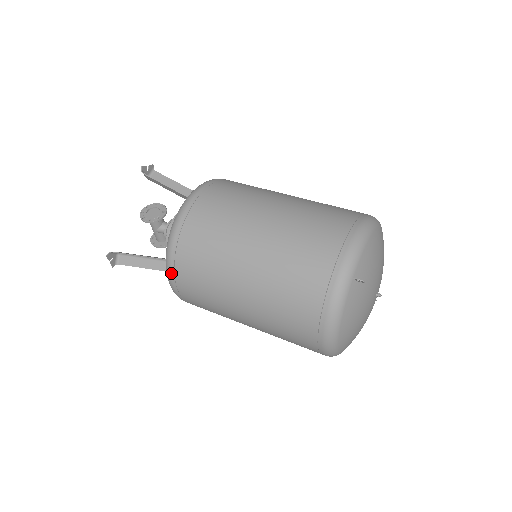
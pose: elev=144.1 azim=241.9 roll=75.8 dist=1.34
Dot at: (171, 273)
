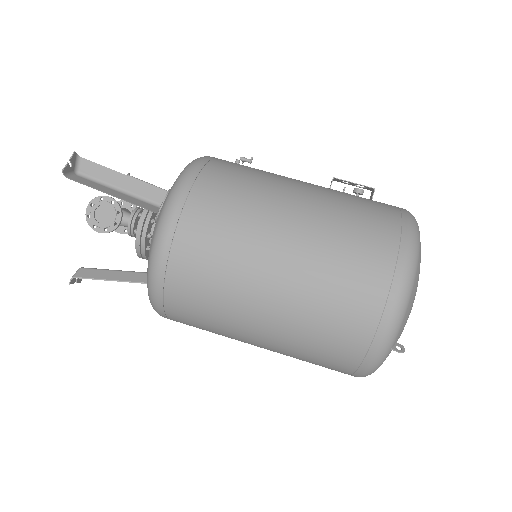
Dot at: (164, 317)
